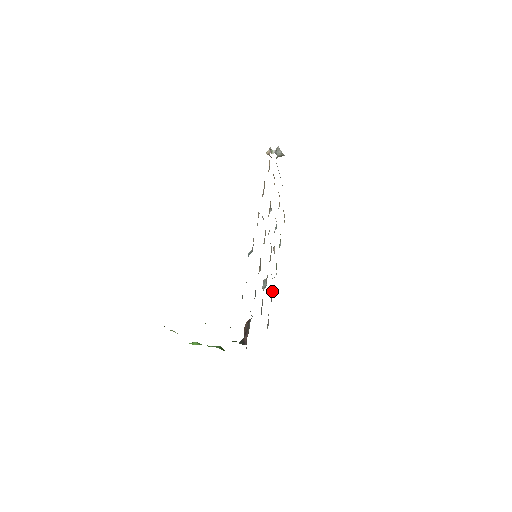
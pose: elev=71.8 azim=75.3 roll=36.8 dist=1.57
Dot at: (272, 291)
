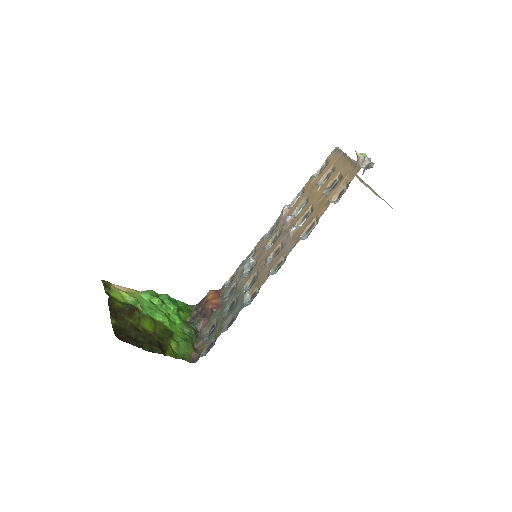
Dot at: (254, 248)
